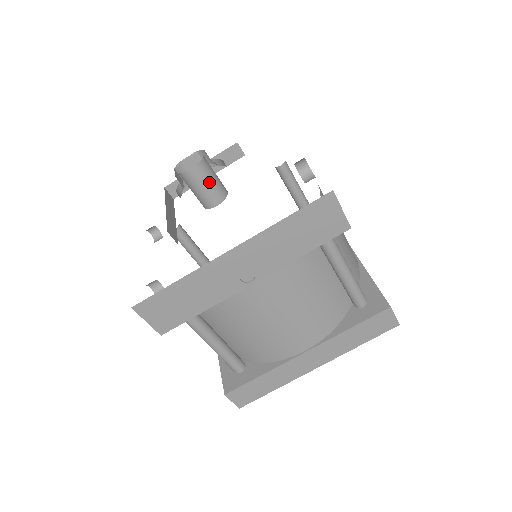
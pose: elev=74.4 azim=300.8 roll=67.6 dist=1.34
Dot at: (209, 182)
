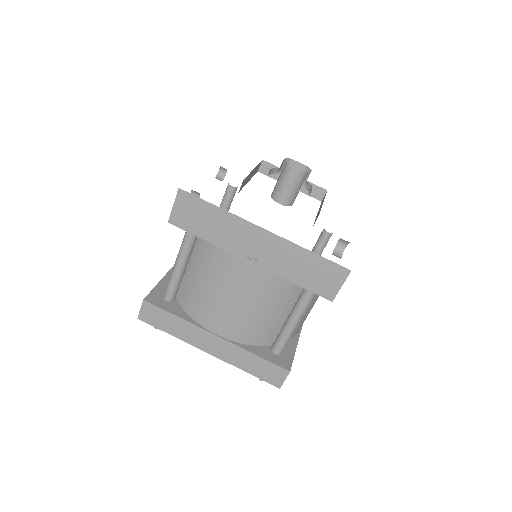
Dot at: (293, 187)
